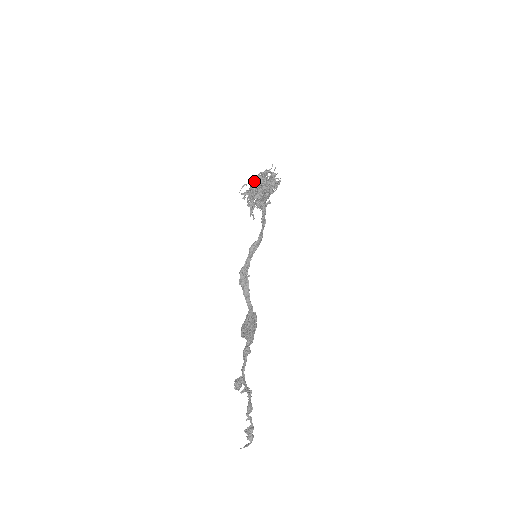
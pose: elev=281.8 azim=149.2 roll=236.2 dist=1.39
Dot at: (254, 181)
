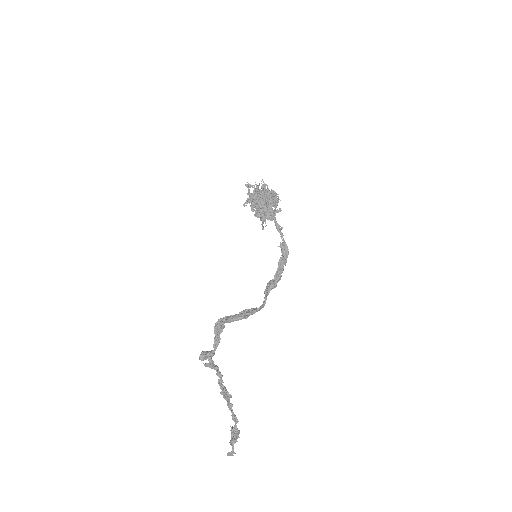
Dot at: occluded
